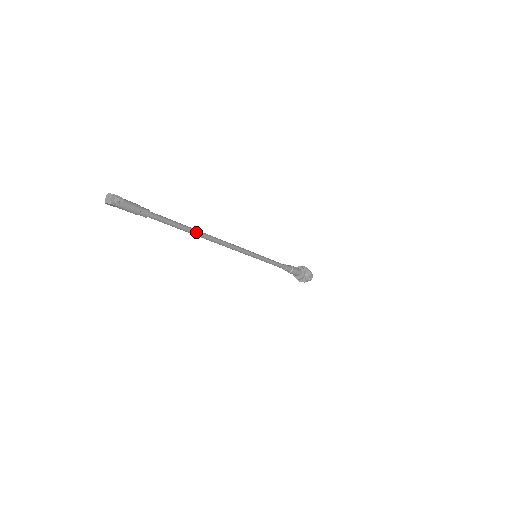
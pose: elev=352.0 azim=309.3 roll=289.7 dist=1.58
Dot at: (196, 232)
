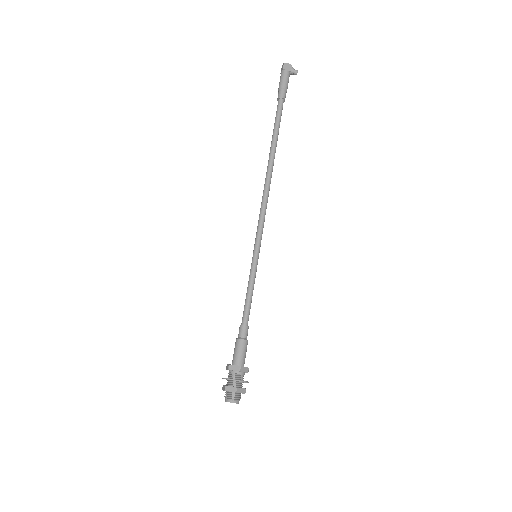
Dot at: occluded
